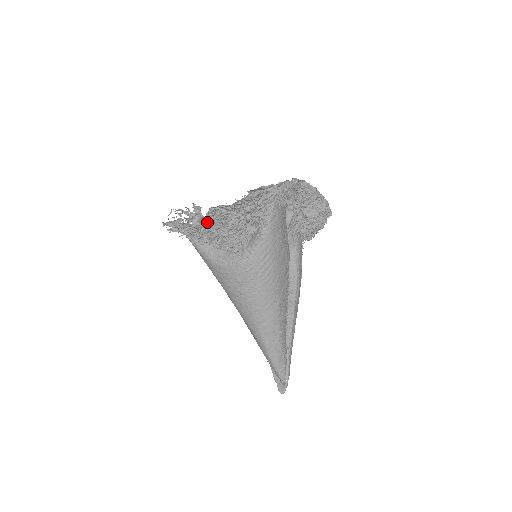
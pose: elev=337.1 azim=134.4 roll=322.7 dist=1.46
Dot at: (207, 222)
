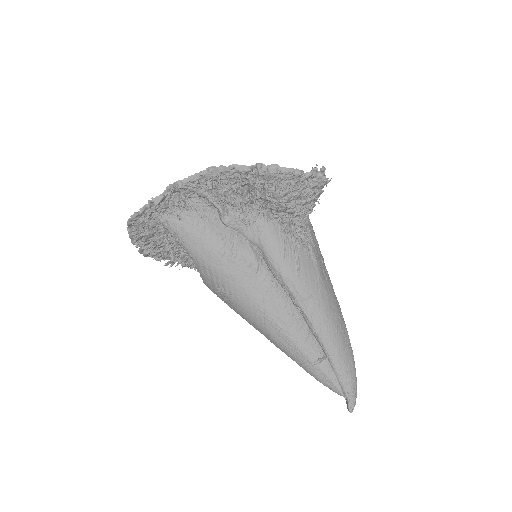
Dot at: (160, 254)
